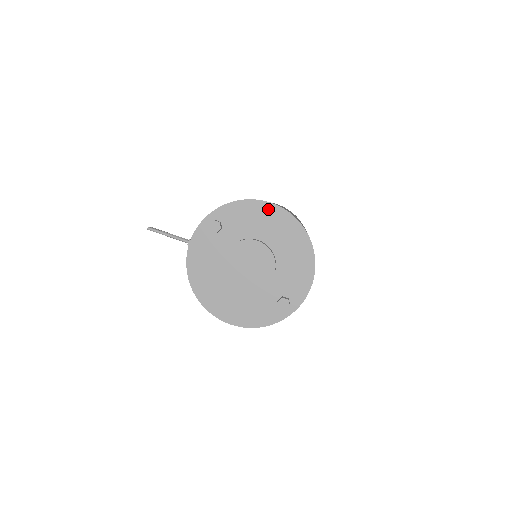
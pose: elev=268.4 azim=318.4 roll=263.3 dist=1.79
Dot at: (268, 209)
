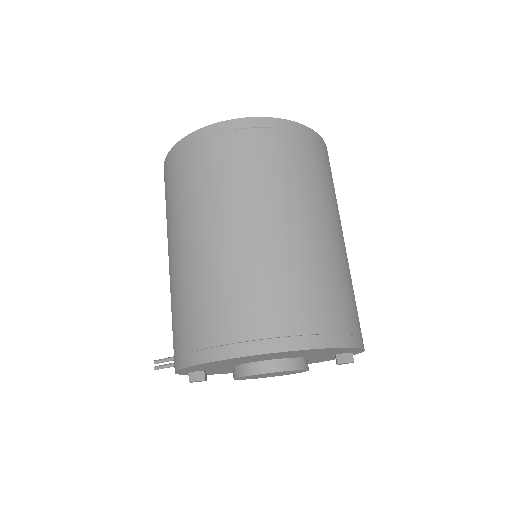
Dot at: (215, 363)
